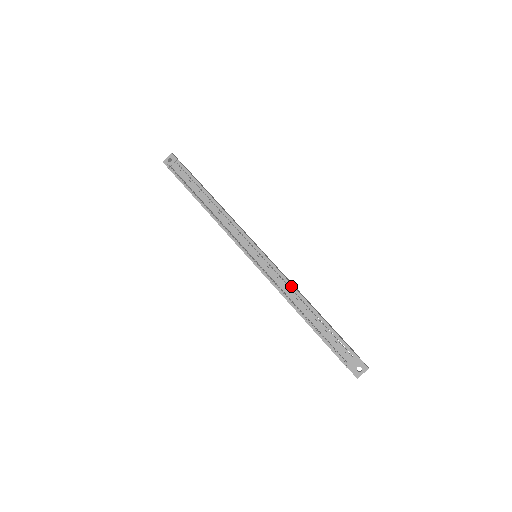
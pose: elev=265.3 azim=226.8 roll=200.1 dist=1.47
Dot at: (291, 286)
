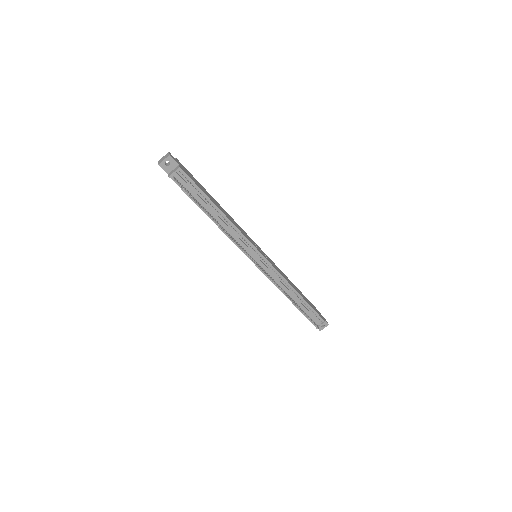
Dot at: (286, 282)
